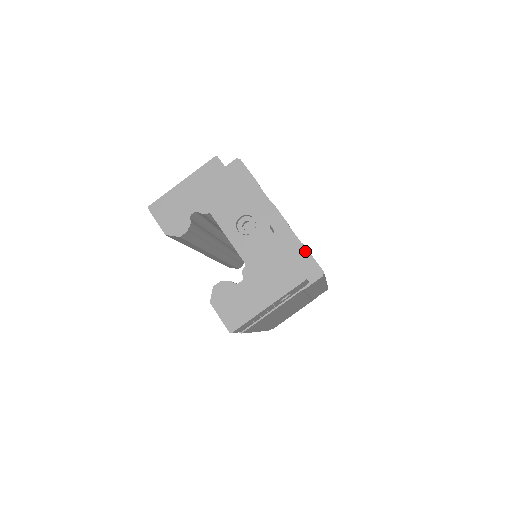
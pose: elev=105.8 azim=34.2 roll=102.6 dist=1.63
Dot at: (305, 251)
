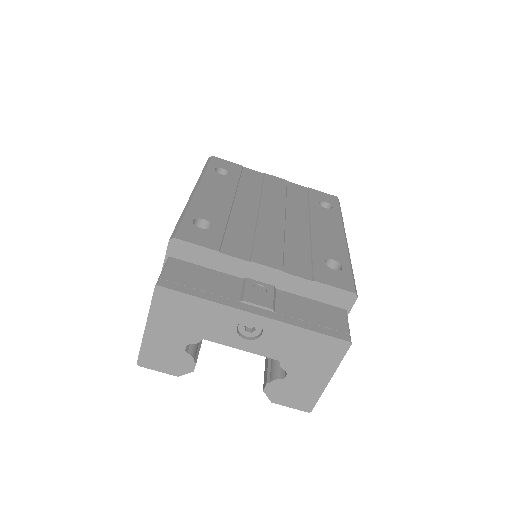
Dot at: (322, 286)
